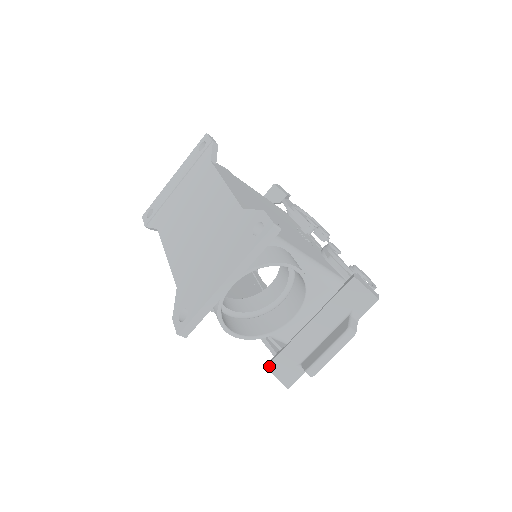
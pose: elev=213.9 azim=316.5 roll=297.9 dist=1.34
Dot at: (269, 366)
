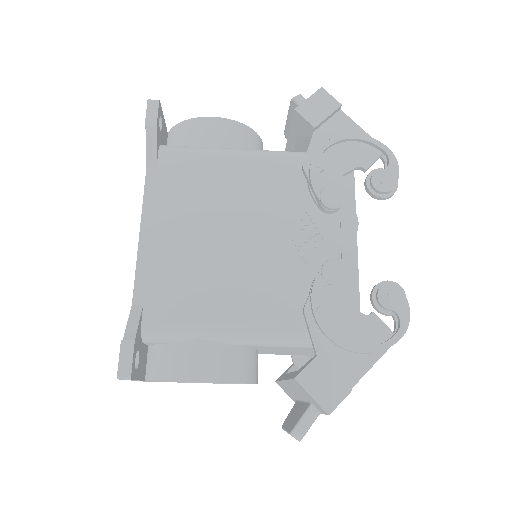
Dot at: (277, 383)
